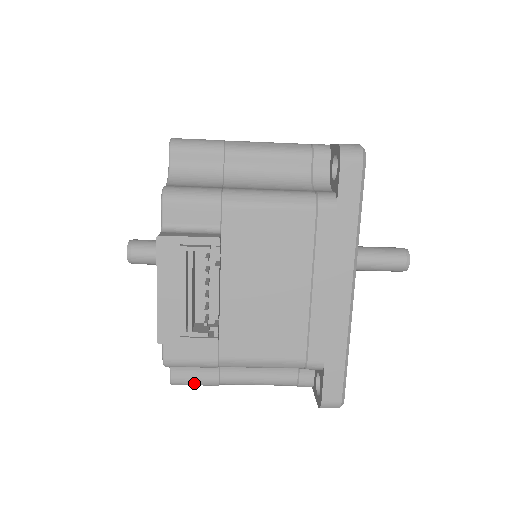
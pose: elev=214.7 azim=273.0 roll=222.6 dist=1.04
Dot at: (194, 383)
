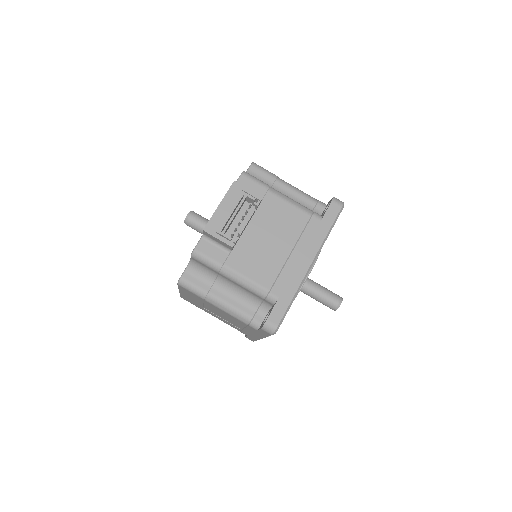
Dot at: (192, 287)
